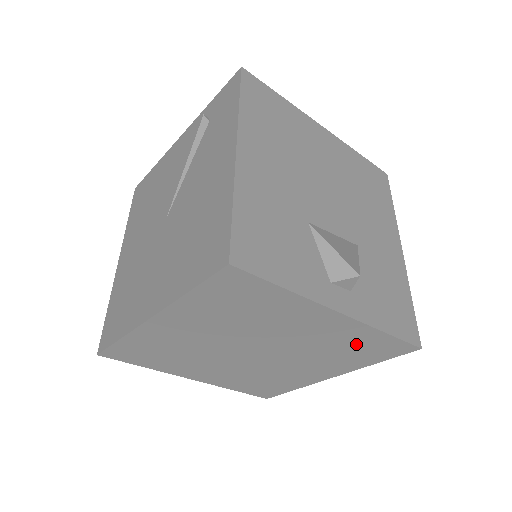
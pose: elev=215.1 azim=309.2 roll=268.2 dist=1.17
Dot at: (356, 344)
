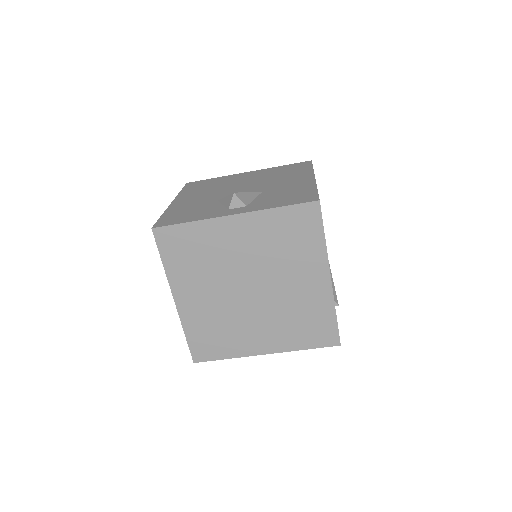
Dot at: (282, 231)
